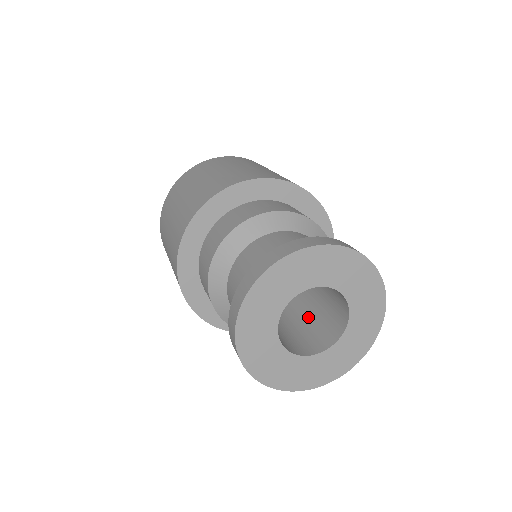
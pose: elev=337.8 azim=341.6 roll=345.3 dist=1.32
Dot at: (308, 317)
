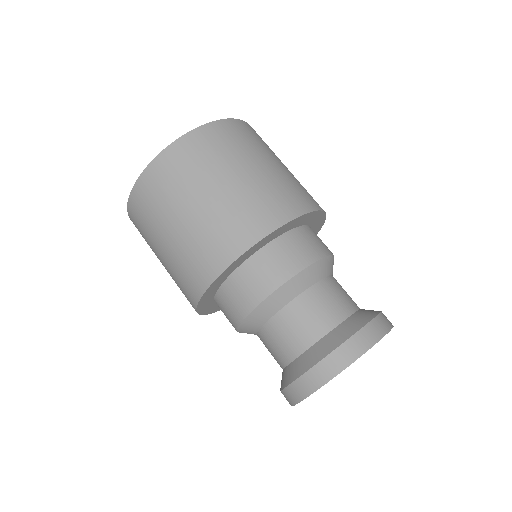
Dot at: occluded
